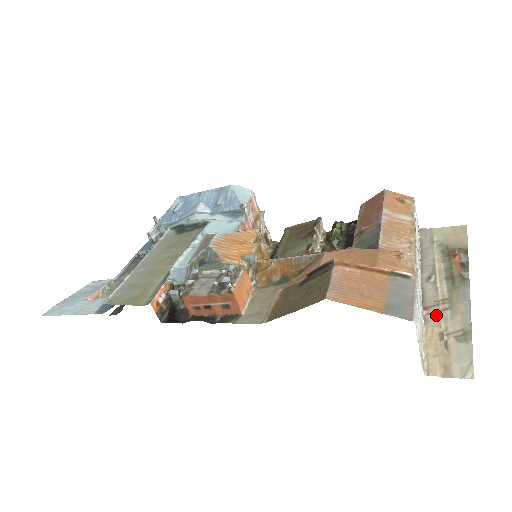
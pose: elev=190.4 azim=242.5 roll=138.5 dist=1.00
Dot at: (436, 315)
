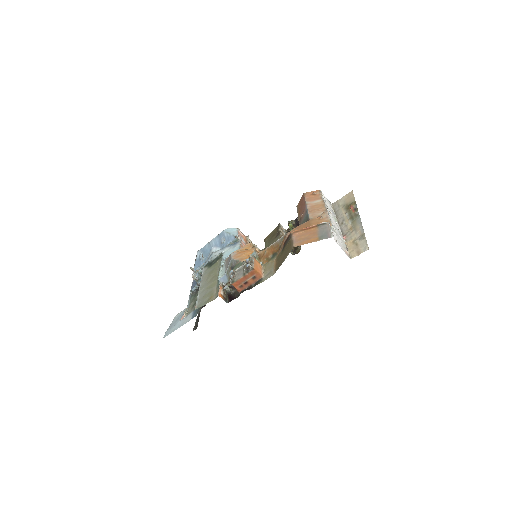
Dot at: (349, 236)
